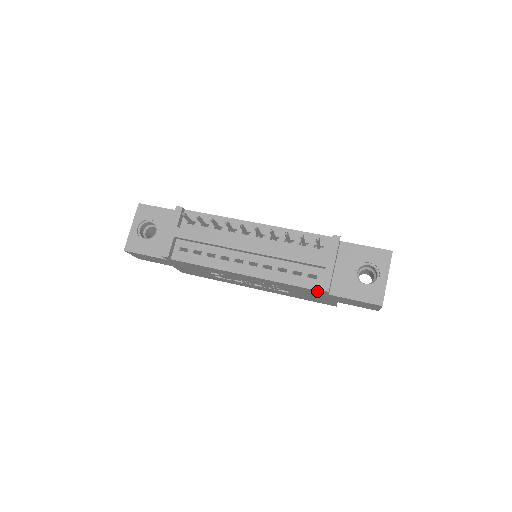
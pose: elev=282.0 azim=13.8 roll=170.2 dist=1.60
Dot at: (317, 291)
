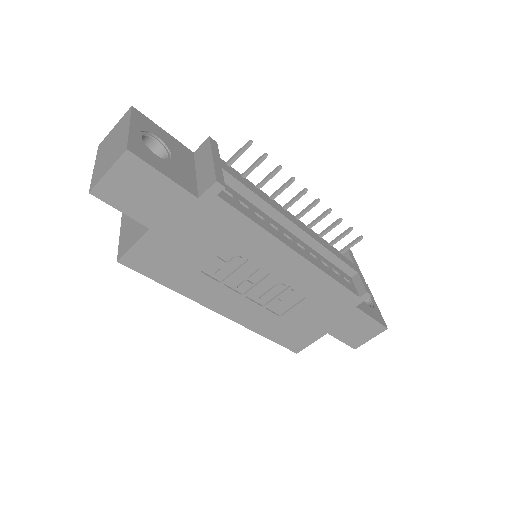
Dot at: (352, 298)
